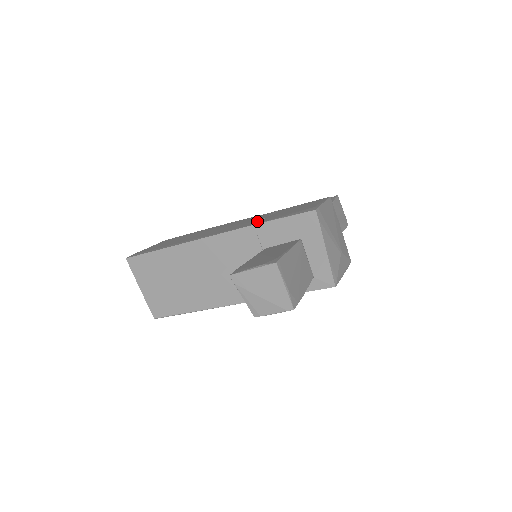
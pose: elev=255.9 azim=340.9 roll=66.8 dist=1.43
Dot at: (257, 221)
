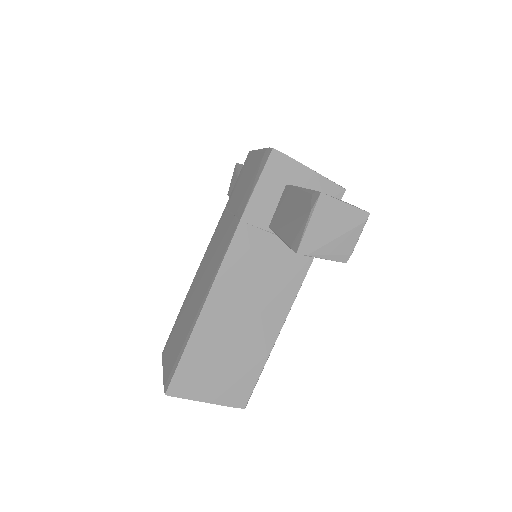
Dot at: (234, 220)
